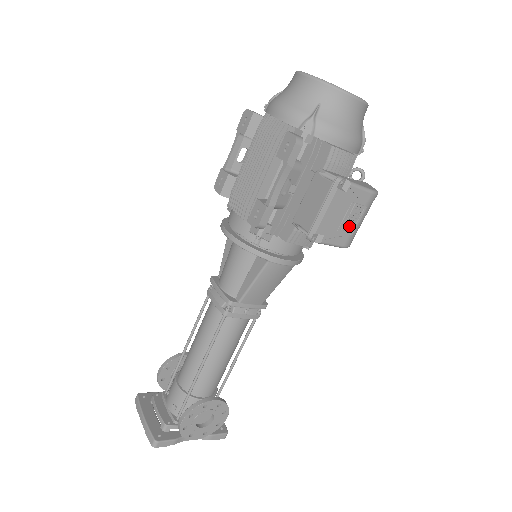
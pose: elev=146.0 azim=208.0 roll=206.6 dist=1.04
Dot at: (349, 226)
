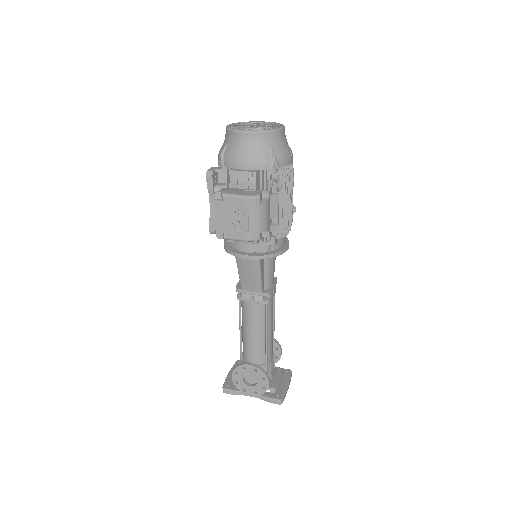
Dot at: (242, 224)
